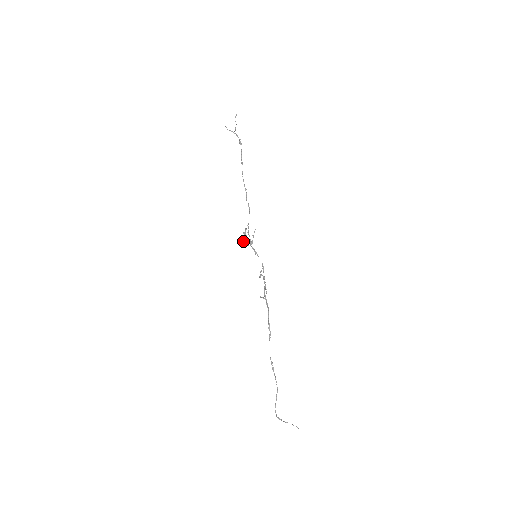
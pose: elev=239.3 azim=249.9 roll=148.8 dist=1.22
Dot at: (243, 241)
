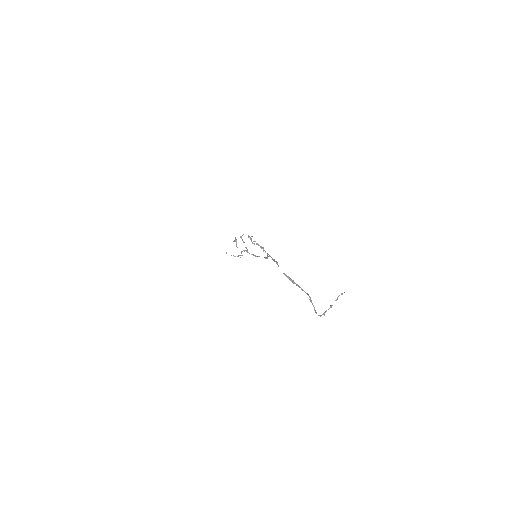
Dot at: (236, 246)
